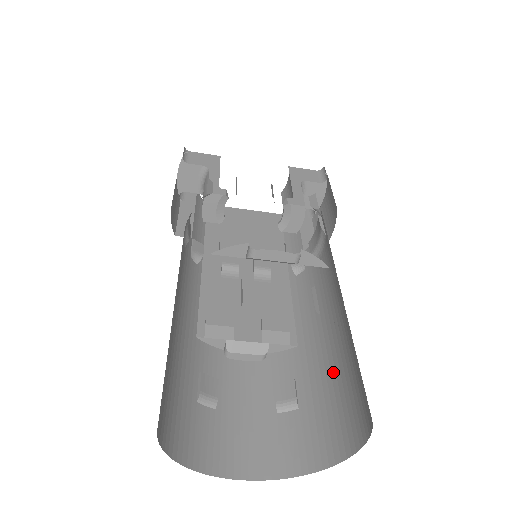
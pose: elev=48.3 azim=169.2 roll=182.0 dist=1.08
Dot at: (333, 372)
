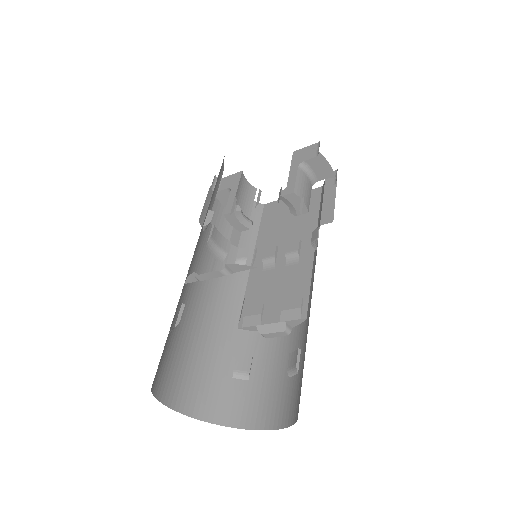
Dot at: occluded
